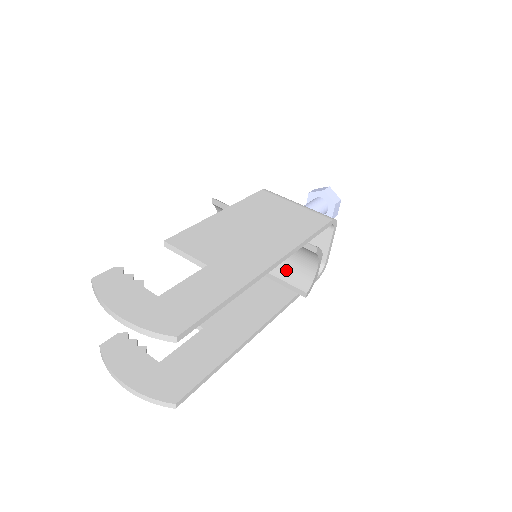
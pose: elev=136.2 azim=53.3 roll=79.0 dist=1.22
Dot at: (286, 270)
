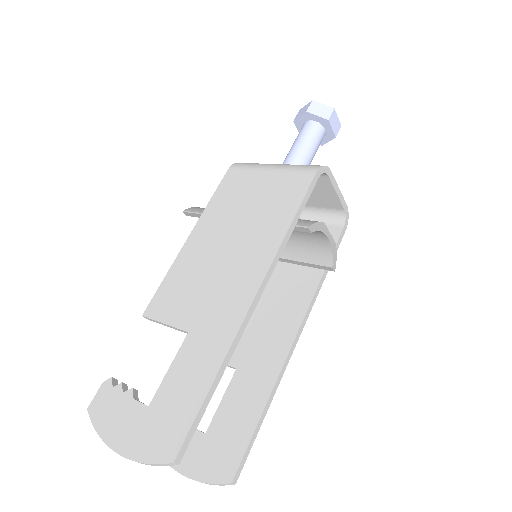
Dot at: (299, 249)
